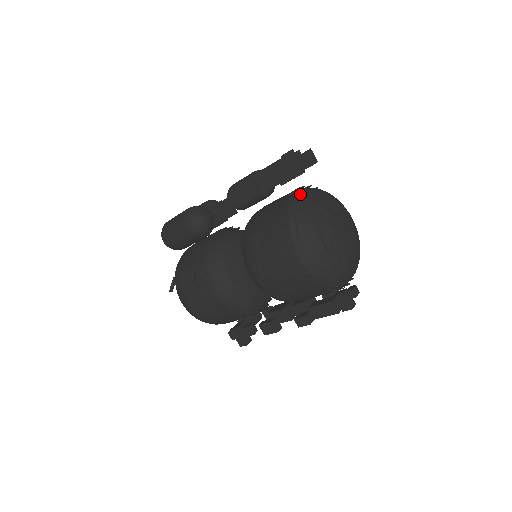
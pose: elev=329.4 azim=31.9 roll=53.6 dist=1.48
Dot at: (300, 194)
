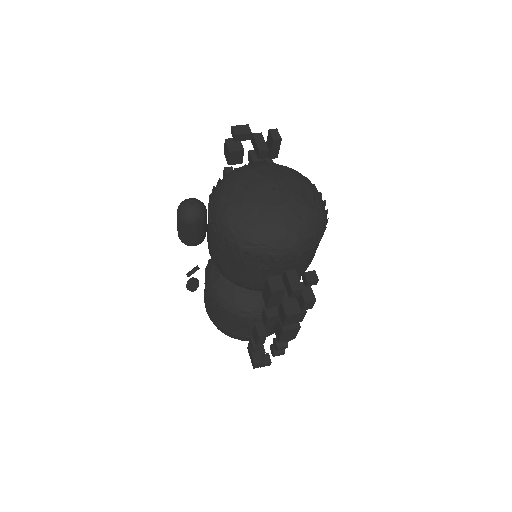
Dot at: occluded
